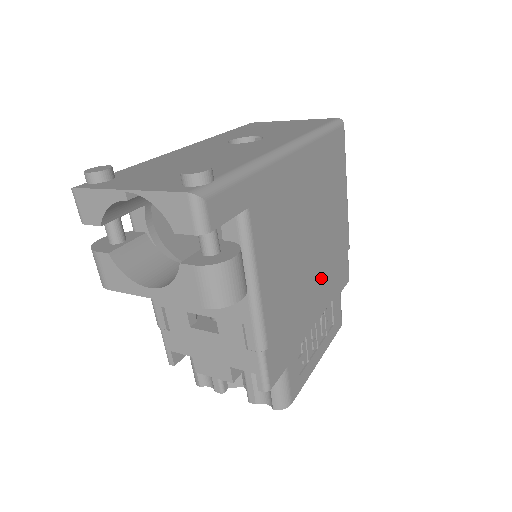
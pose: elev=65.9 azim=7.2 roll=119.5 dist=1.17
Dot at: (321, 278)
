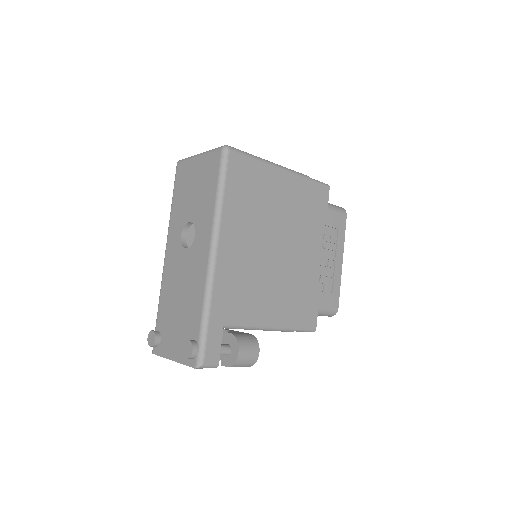
Dot at: (302, 241)
